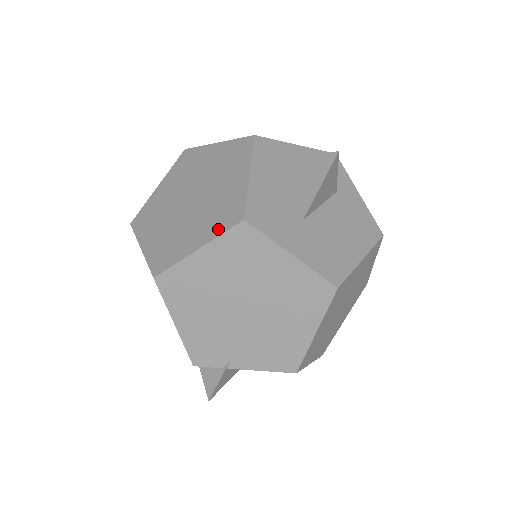
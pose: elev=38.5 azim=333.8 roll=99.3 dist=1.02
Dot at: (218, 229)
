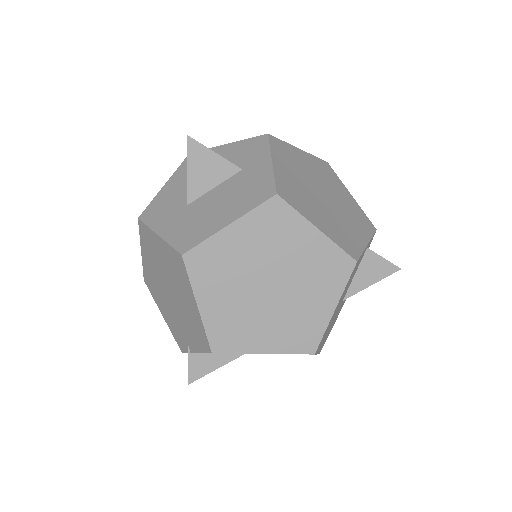
Dot at: occluded
